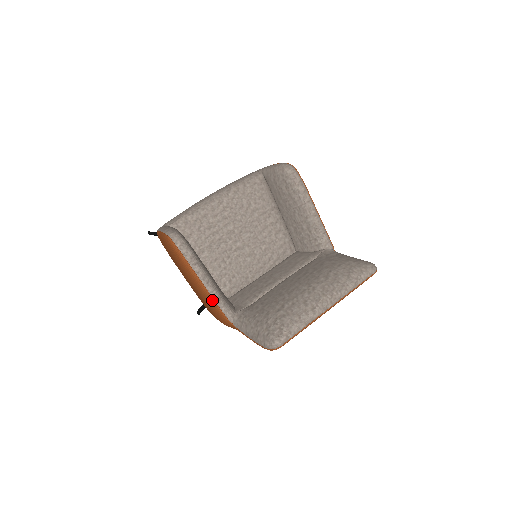
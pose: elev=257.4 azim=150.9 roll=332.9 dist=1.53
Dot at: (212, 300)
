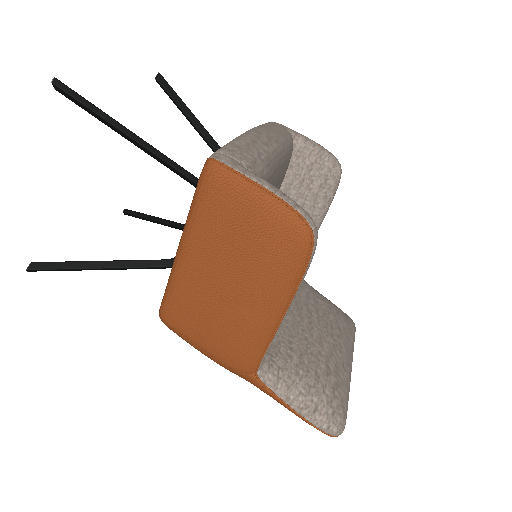
Dot at: (269, 338)
